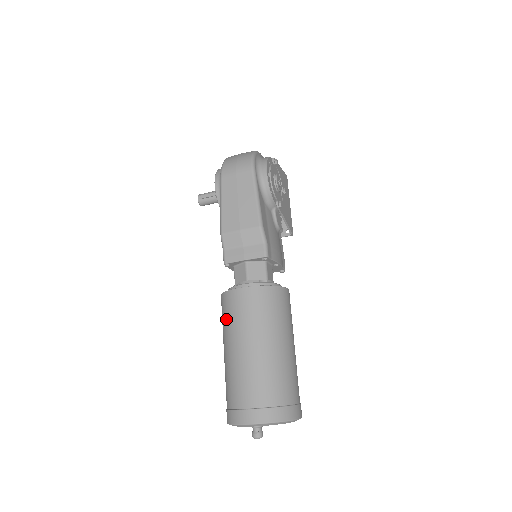
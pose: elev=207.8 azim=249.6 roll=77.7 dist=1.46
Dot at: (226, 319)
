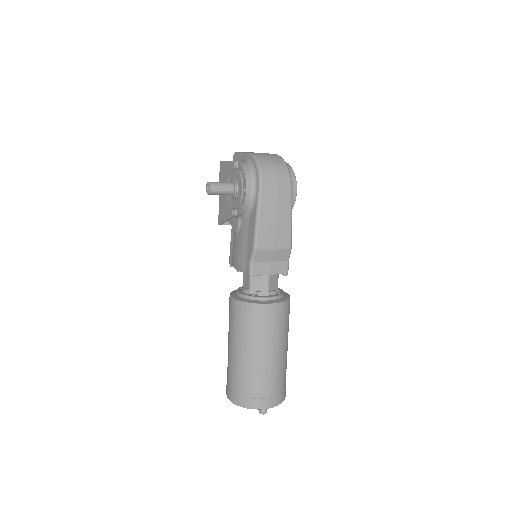
Dot at: (251, 327)
